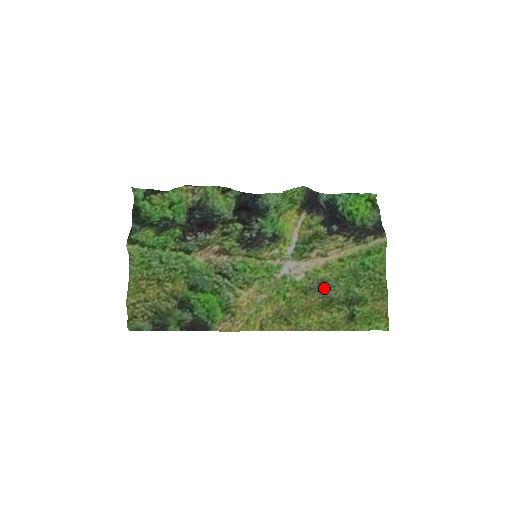
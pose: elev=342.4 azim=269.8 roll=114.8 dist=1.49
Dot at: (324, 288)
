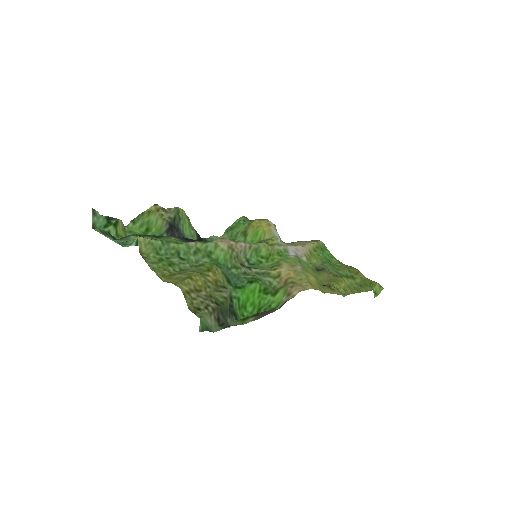
Dot at: (323, 270)
